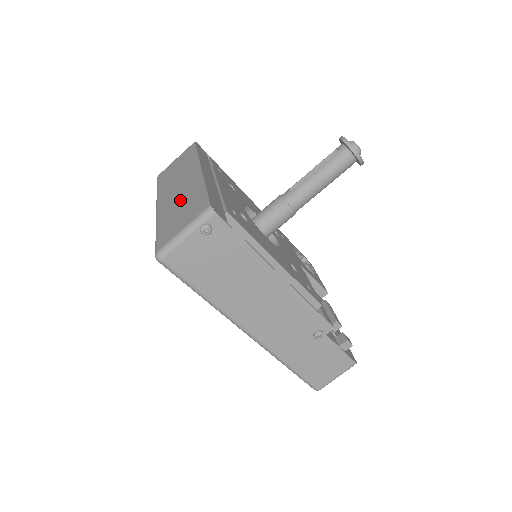
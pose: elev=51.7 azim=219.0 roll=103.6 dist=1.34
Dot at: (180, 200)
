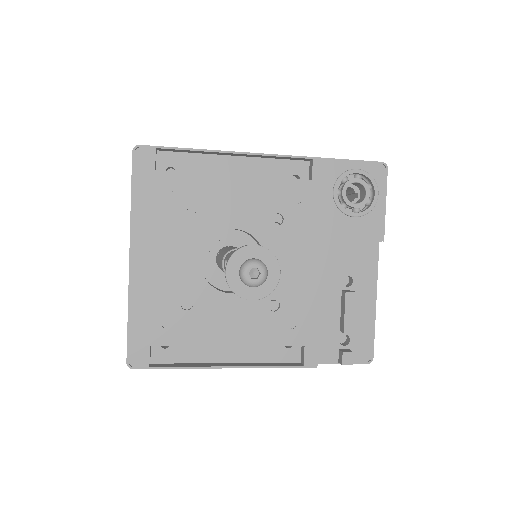
Dot at: occluded
